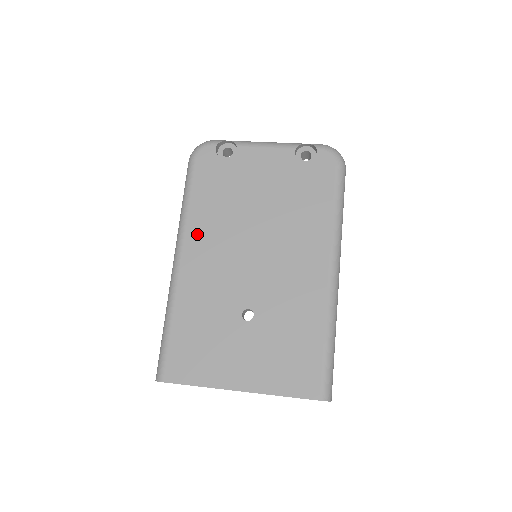
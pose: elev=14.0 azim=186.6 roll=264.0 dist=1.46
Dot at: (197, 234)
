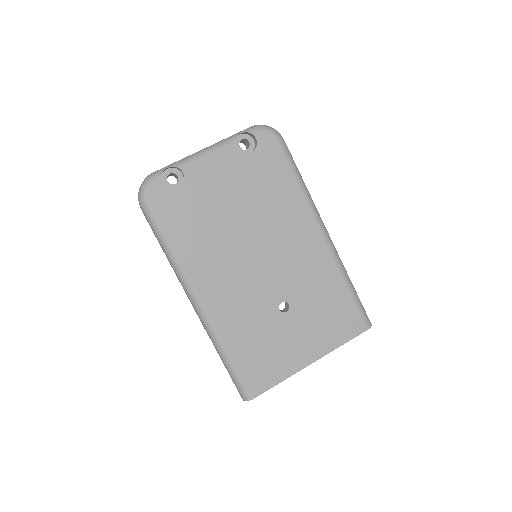
Dot at: (201, 271)
